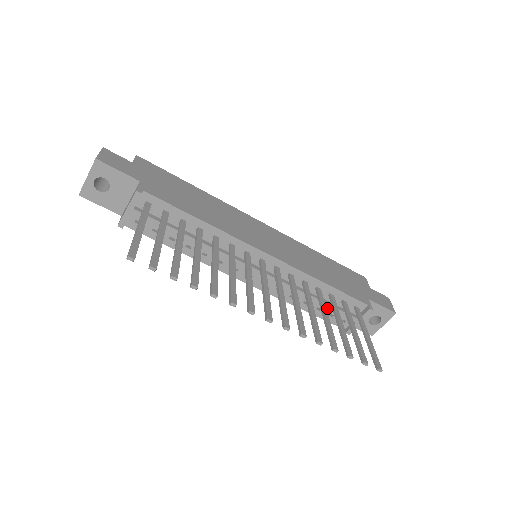
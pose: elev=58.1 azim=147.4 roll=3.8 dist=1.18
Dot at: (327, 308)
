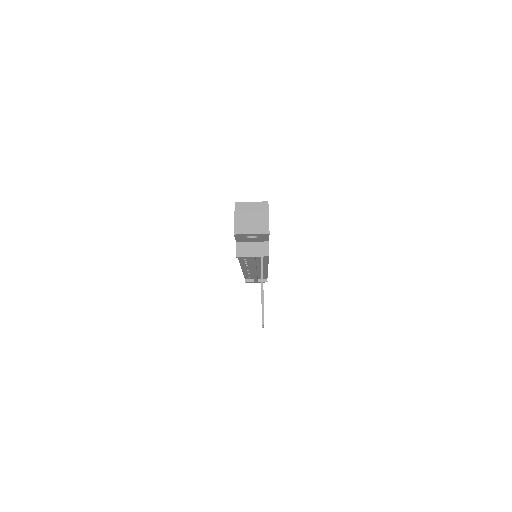
Dot at: (255, 279)
